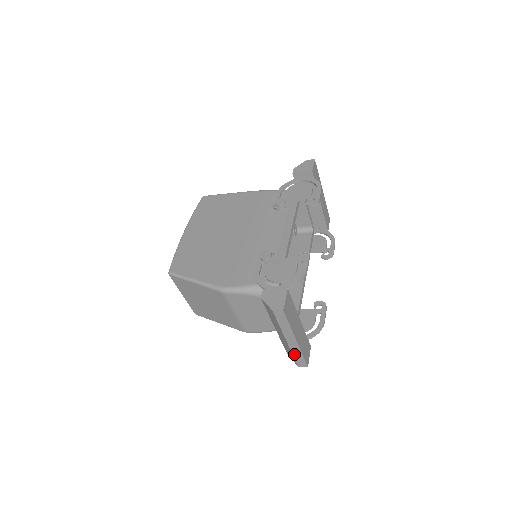
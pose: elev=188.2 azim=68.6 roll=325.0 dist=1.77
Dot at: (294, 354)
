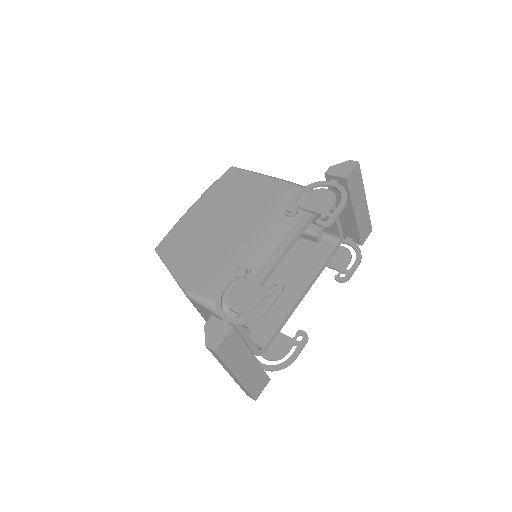
Dot at: (240, 386)
